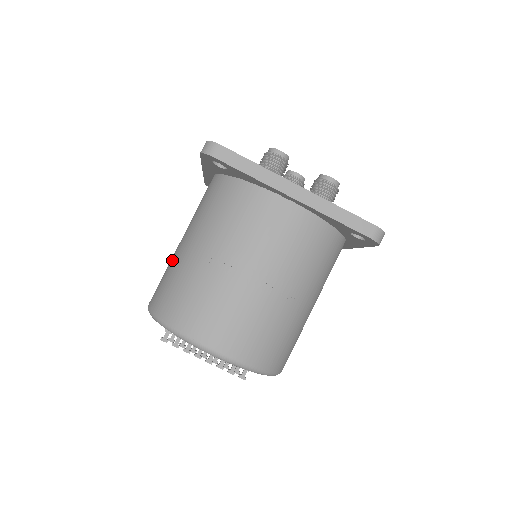
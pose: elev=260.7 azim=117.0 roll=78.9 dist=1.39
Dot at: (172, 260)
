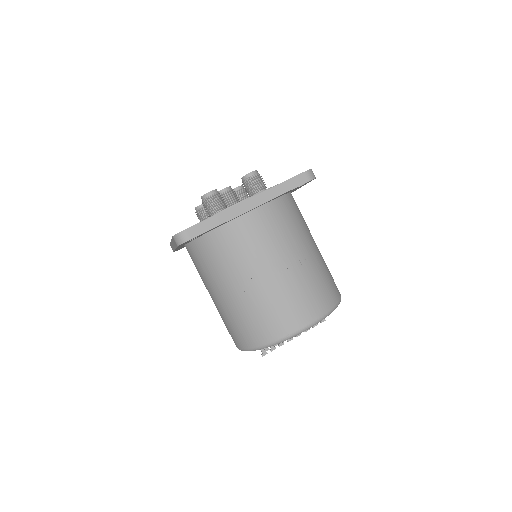
Dot at: (223, 313)
